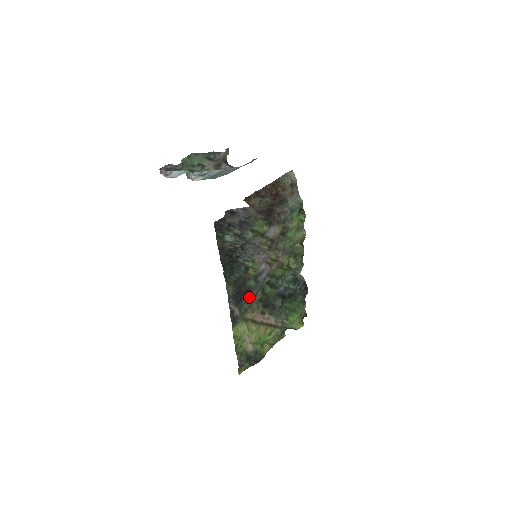
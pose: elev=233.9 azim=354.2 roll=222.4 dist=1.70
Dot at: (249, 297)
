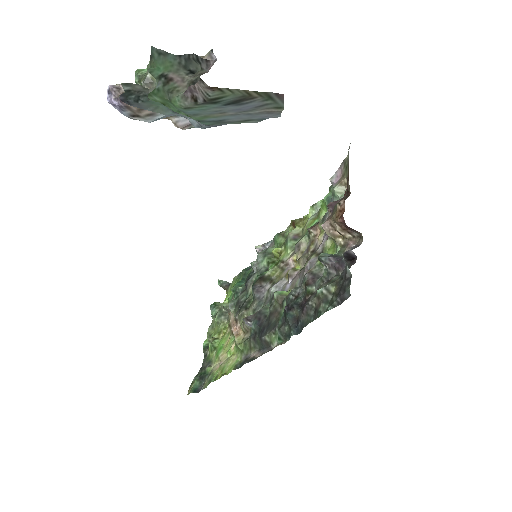
Dot at: occluded
